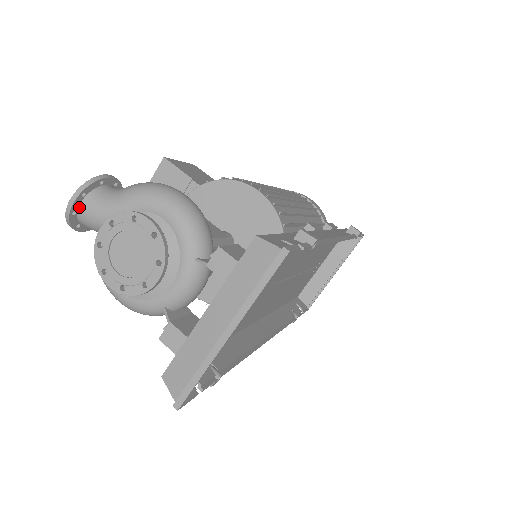
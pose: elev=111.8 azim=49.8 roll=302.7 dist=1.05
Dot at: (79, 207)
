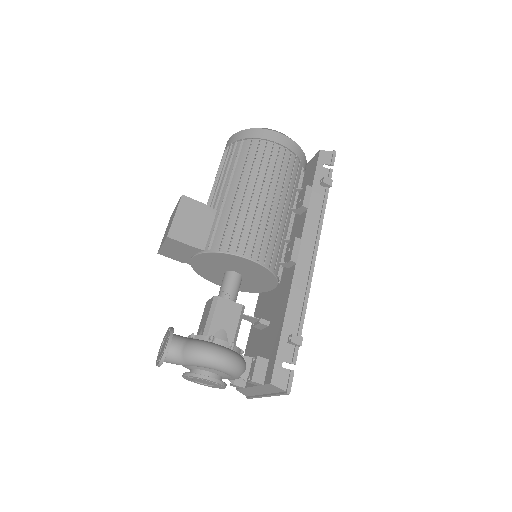
Dot at: occluded
